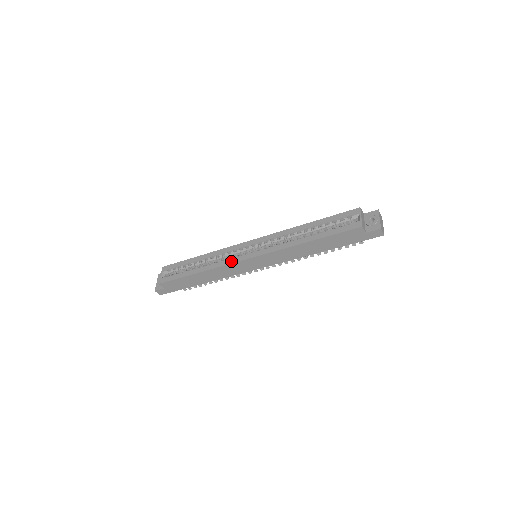
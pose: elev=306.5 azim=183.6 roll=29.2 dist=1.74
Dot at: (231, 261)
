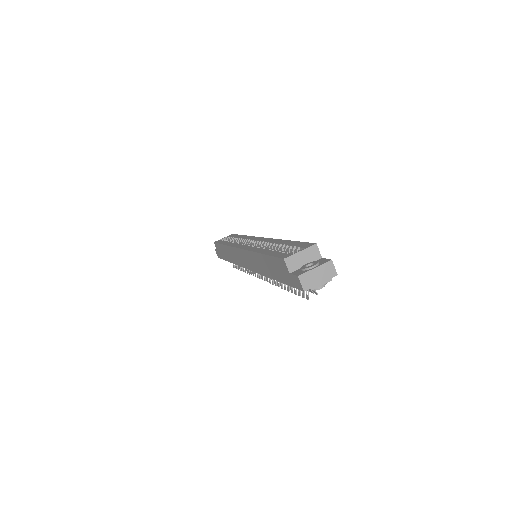
Dot at: (235, 245)
